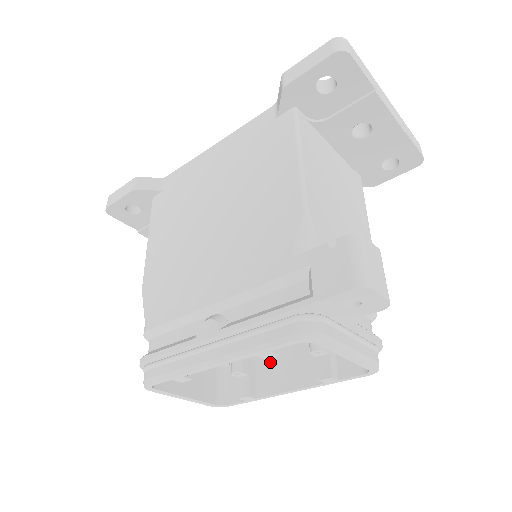
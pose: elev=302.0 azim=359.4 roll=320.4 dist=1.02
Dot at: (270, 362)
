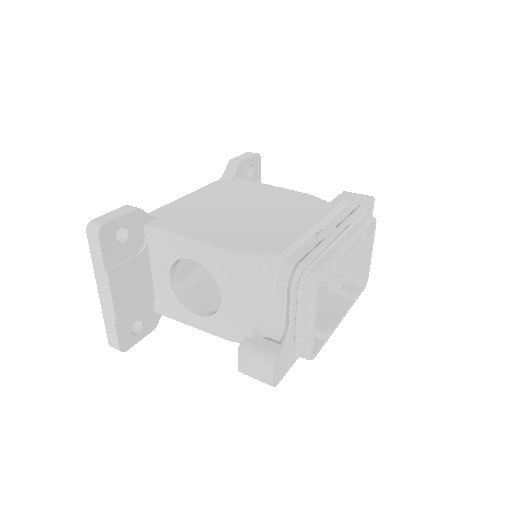
Dot at: occluded
